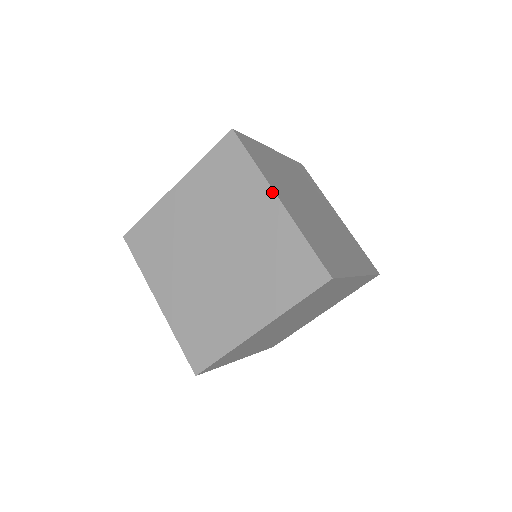
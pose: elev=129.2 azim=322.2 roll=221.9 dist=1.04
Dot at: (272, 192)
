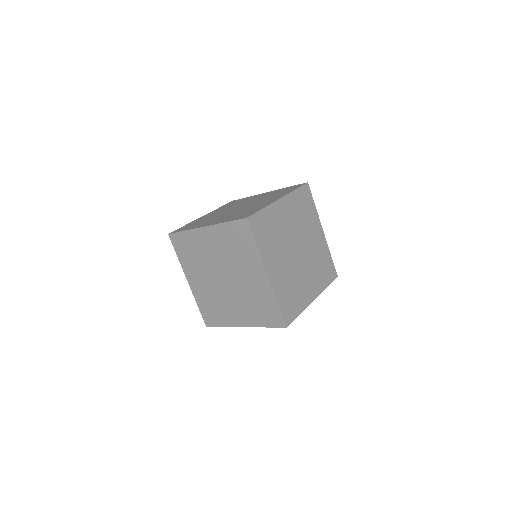
Dot at: (264, 269)
